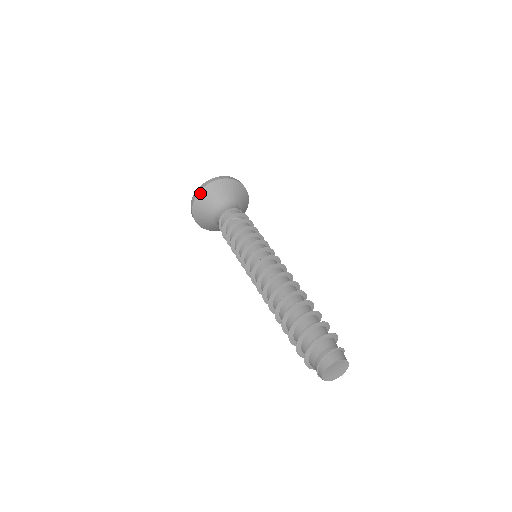
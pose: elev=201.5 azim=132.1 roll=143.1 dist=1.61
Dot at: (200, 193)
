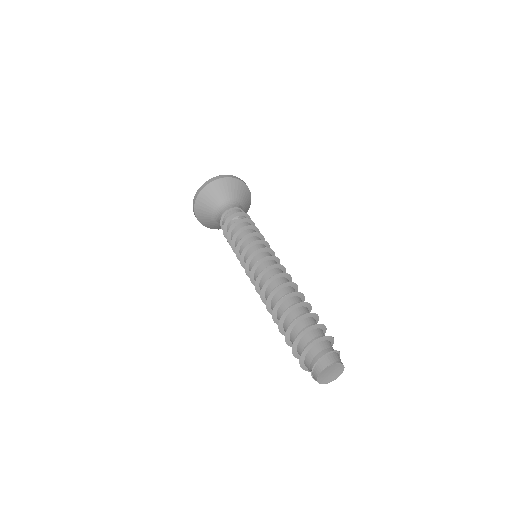
Dot at: (199, 196)
